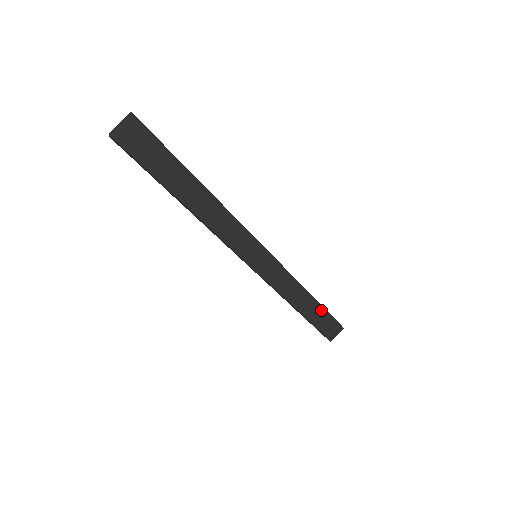
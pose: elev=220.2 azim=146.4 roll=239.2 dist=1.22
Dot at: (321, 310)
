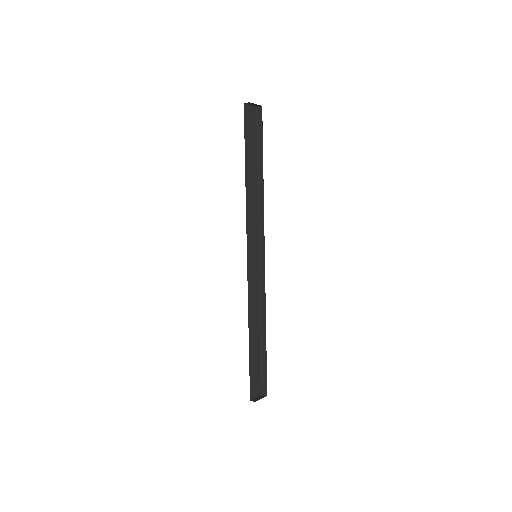
Dot at: (259, 361)
